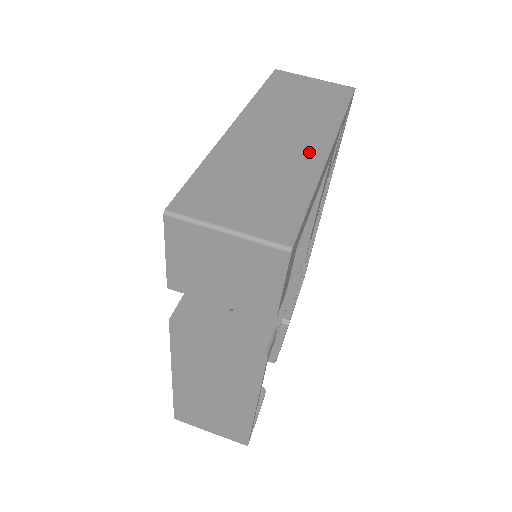
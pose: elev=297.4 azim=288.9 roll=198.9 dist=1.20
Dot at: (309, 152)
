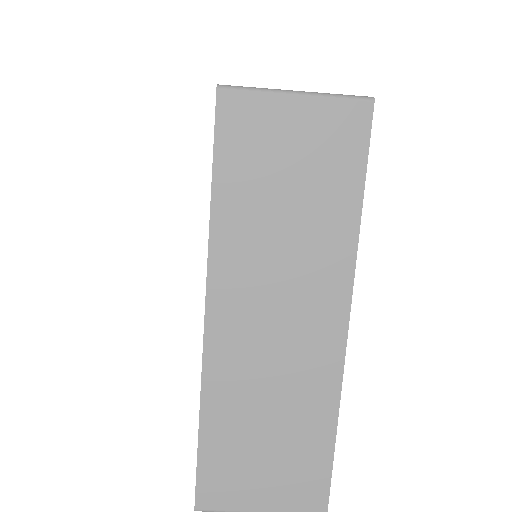
Dot at: (320, 350)
